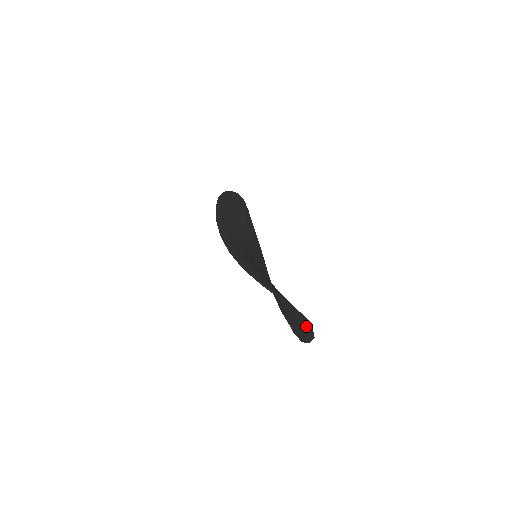
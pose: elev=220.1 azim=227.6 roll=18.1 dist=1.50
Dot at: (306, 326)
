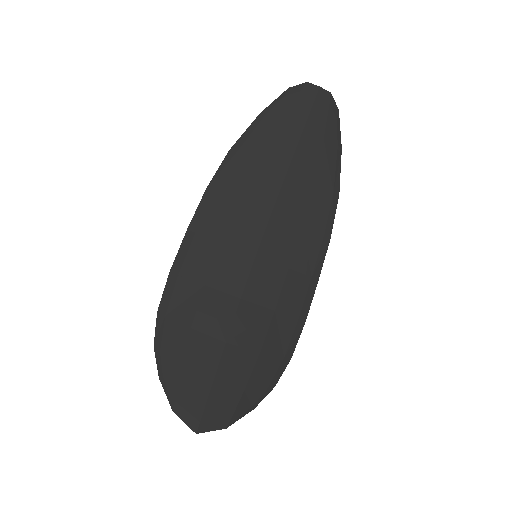
Dot at: (214, 417)
